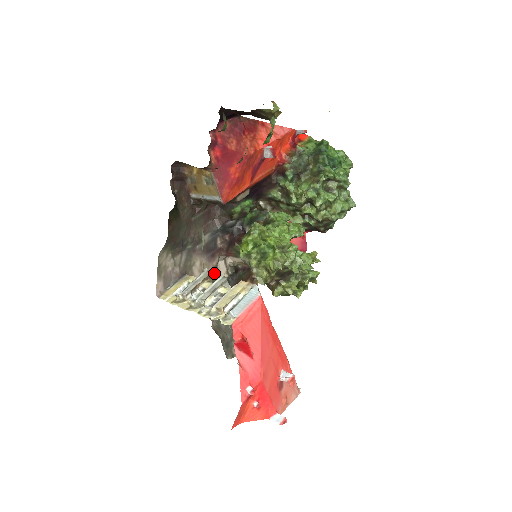
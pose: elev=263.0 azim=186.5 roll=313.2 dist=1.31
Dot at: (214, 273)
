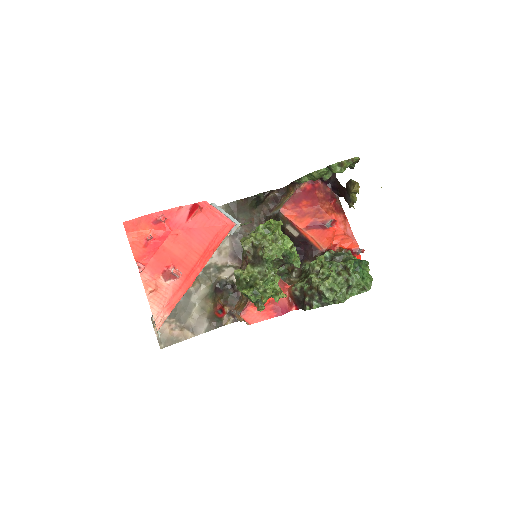
Dot at: (222, 267)
